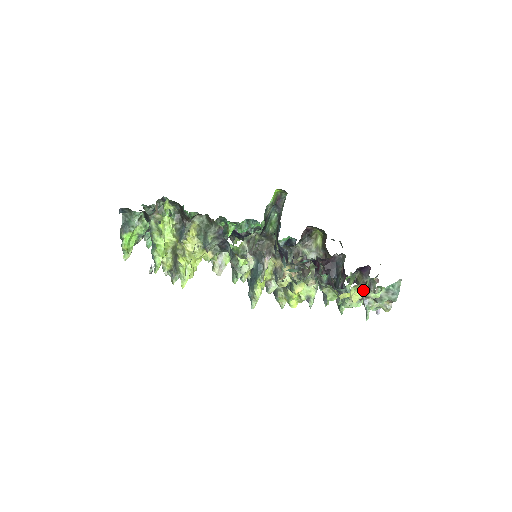
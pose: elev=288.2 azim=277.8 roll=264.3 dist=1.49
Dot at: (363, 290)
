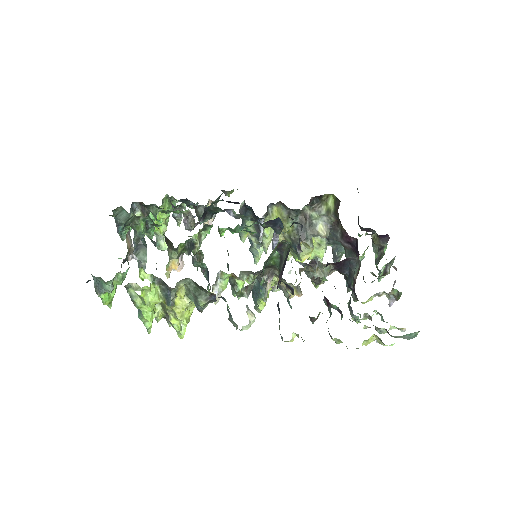
Dot at: (376, 337)
